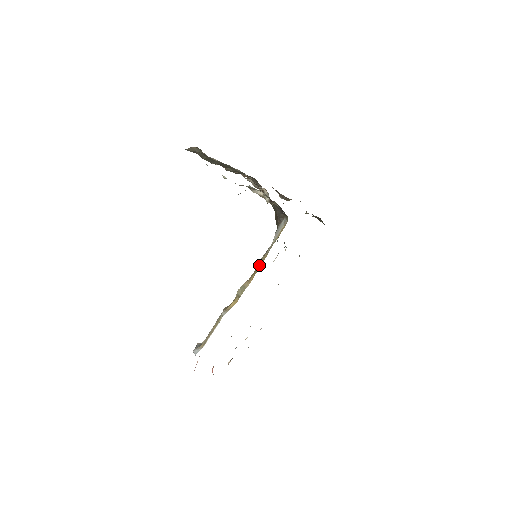
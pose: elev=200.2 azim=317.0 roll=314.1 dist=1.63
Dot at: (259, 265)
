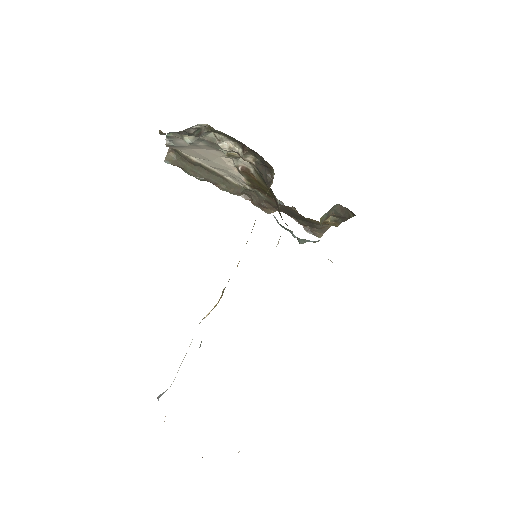
Dot at: (247, 241)
